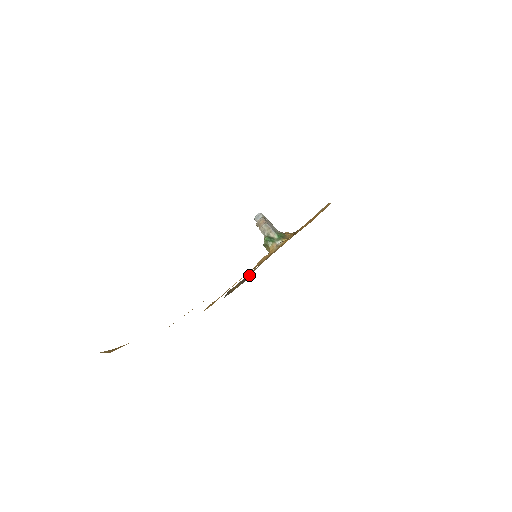
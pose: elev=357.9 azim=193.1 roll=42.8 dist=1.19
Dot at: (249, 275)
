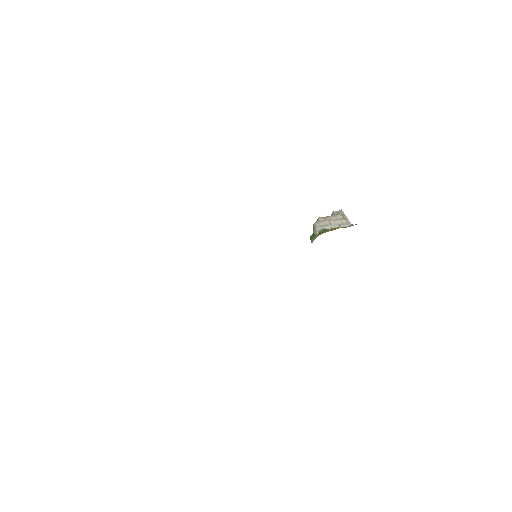
Dot at: occluded
